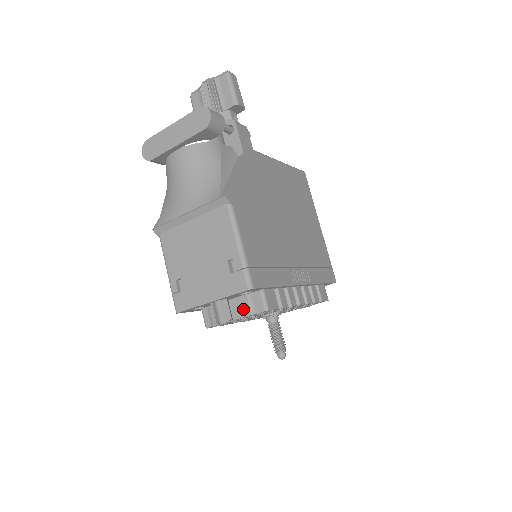
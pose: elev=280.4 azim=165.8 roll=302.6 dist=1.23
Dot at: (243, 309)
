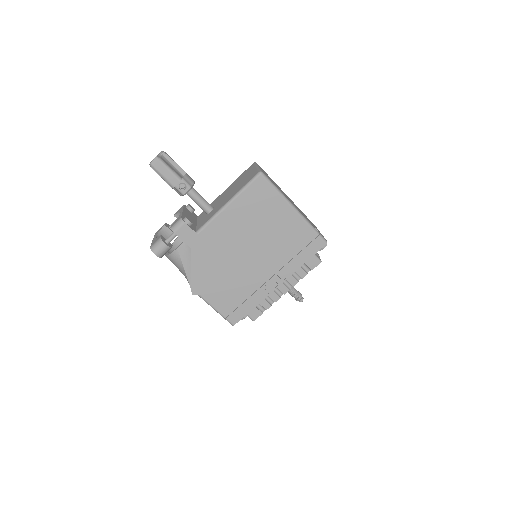
Dot at: occluded
